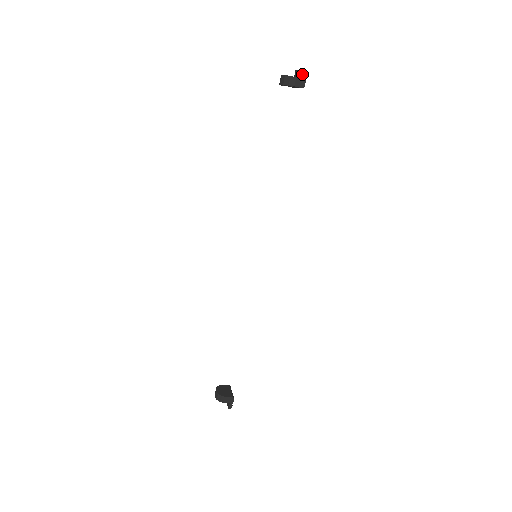
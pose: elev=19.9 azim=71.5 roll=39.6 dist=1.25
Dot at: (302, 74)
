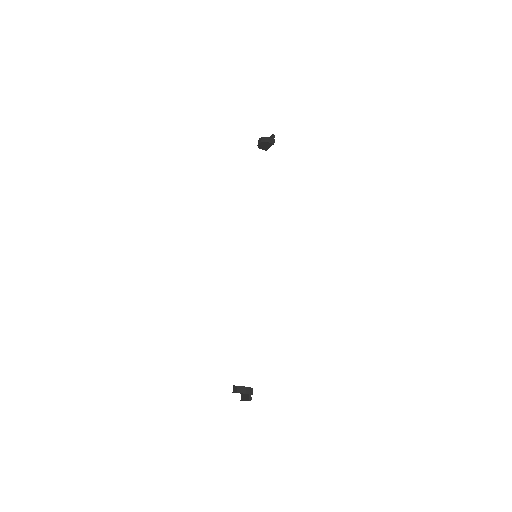
Dot at: (272, 137)
